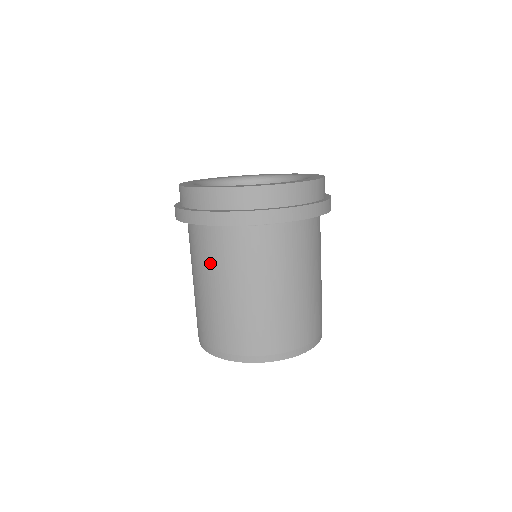
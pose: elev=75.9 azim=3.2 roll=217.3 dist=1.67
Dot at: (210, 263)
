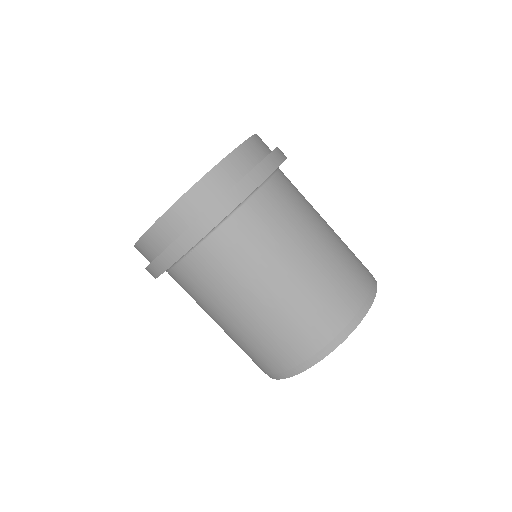
Dot at: (269, 245)
